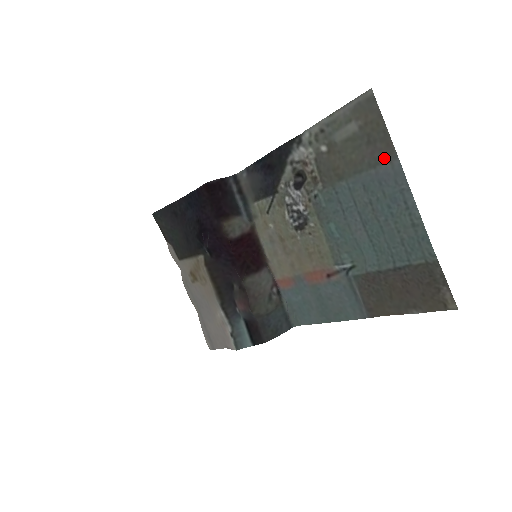
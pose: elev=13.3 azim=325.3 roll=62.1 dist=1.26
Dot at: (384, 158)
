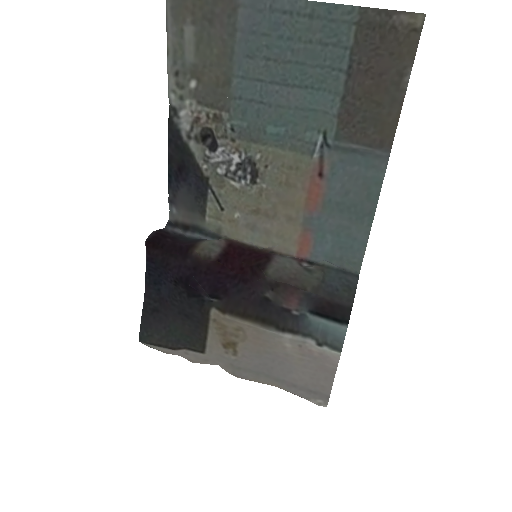
Dot at: (232, 12)
